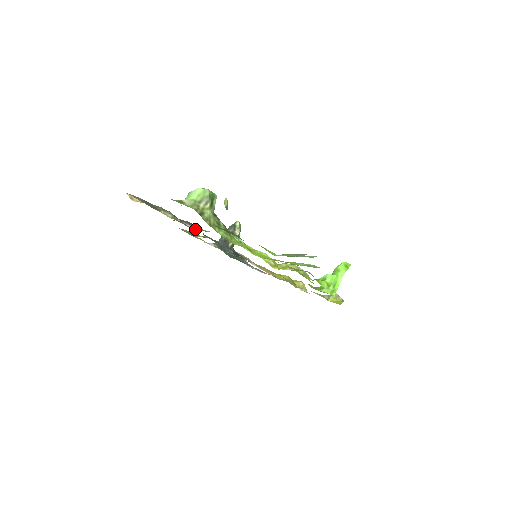
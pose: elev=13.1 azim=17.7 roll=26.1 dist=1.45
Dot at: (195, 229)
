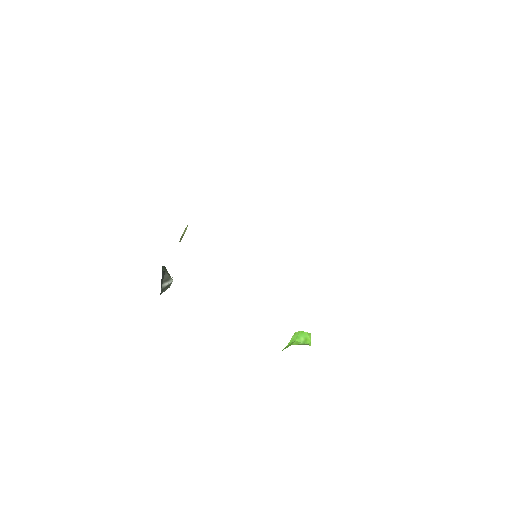
Dot at: occluded
